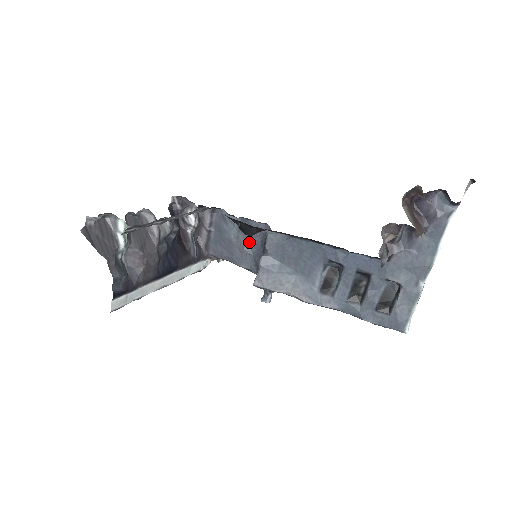
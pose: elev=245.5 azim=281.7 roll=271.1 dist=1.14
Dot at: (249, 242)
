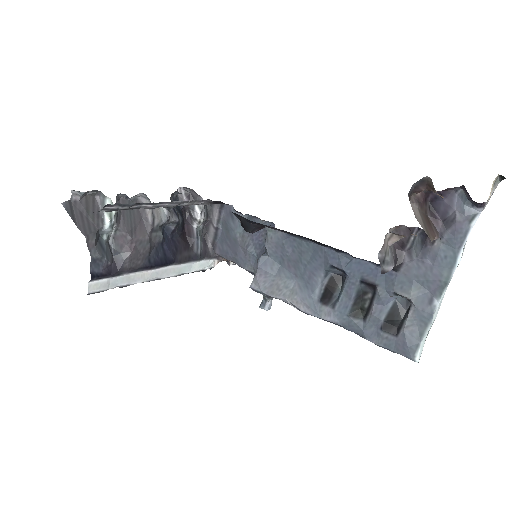
Dot at: (253, 242)
